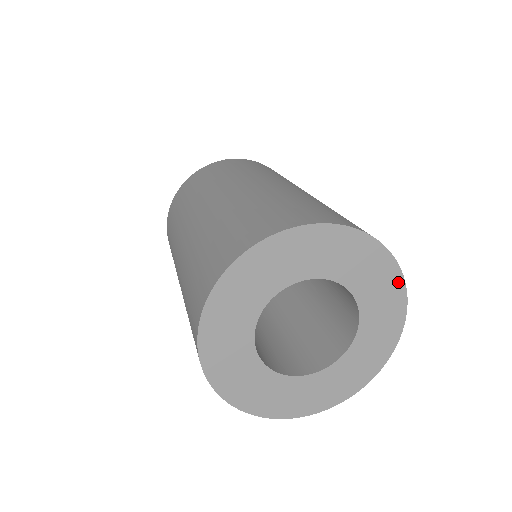
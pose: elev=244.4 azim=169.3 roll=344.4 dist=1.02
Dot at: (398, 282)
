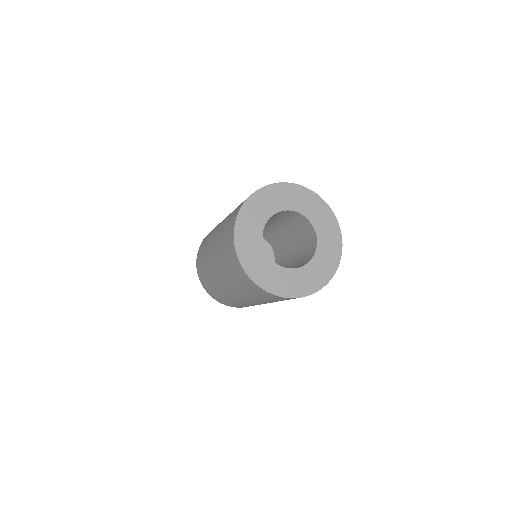
Dot at: (339, 249)
